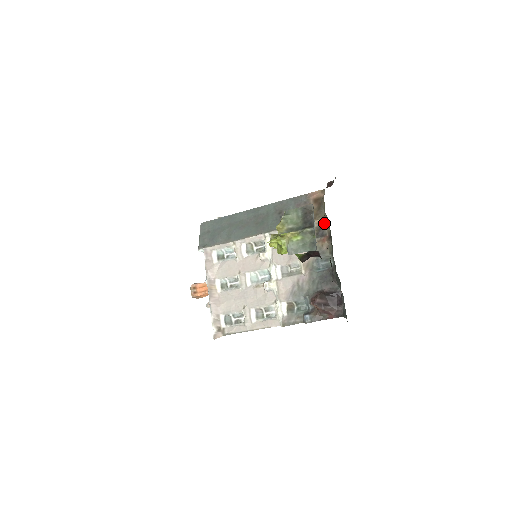
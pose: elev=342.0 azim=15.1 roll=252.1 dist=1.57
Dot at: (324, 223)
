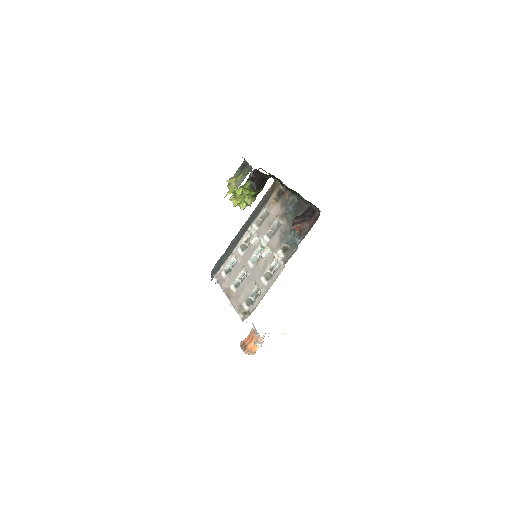
Dot at: (280, 187)
